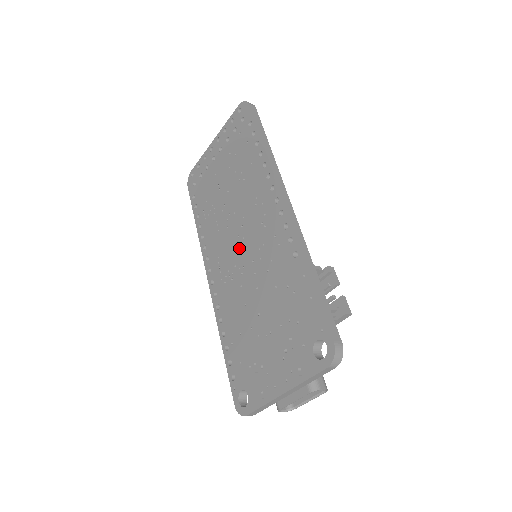
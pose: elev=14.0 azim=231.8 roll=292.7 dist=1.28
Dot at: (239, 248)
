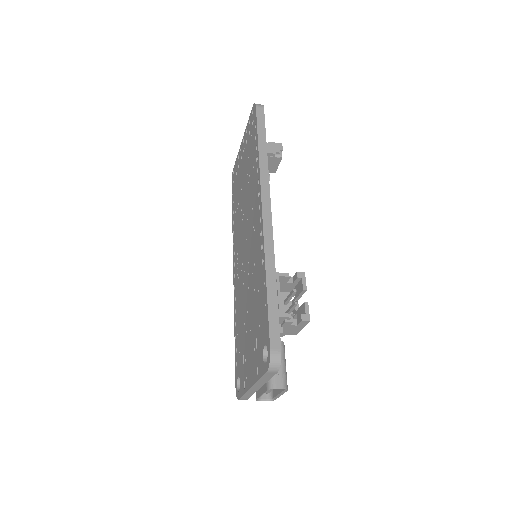
Dot at: (244, 248)
